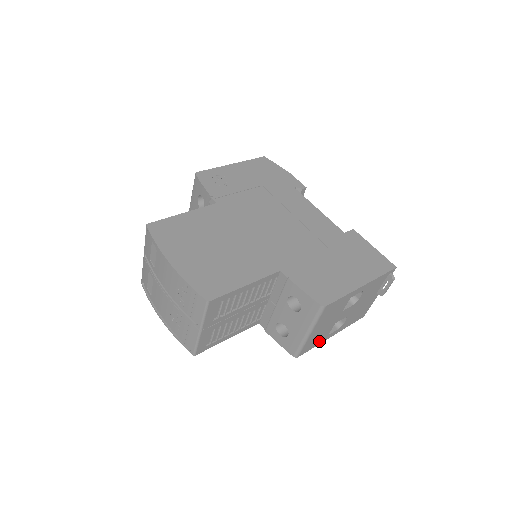
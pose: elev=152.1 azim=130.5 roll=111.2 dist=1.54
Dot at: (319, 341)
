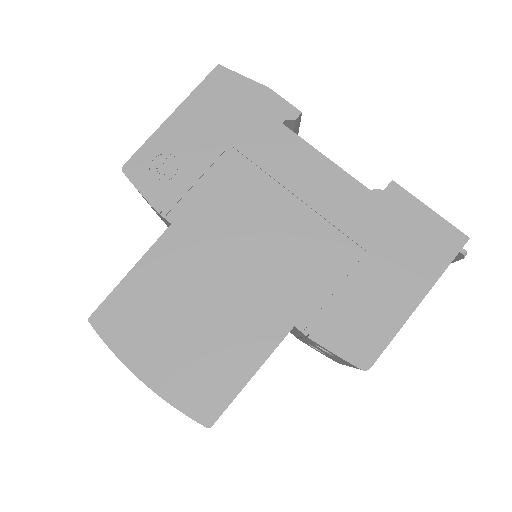
Dot at: occluded
